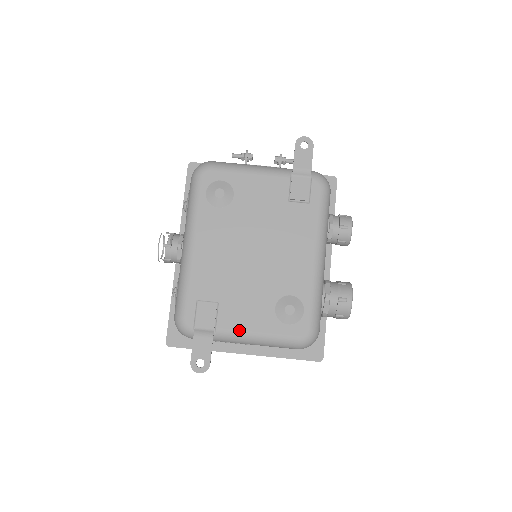
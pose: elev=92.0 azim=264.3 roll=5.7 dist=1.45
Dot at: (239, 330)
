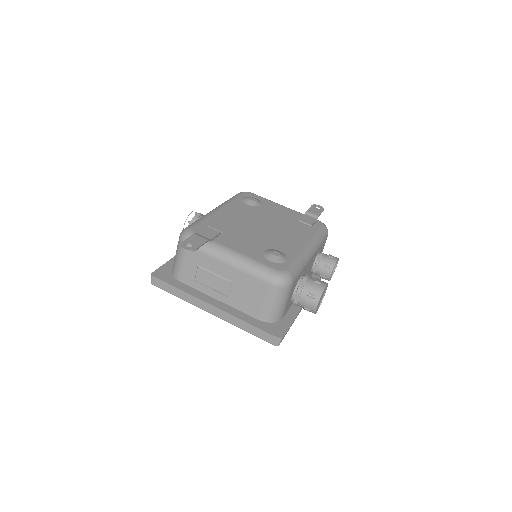
Dot at: (230, 248)
